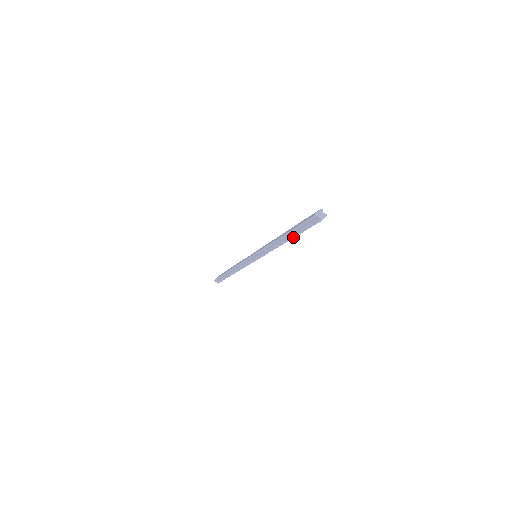
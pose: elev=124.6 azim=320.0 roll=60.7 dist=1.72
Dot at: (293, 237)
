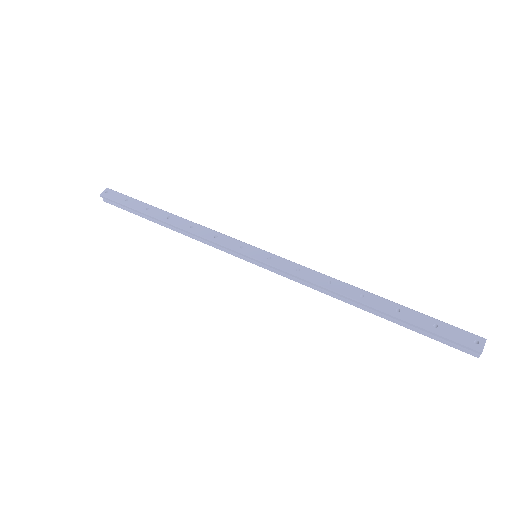
Dot at: (389, 320)
